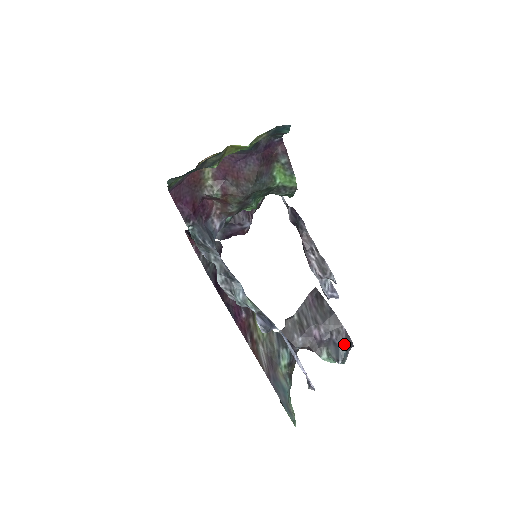
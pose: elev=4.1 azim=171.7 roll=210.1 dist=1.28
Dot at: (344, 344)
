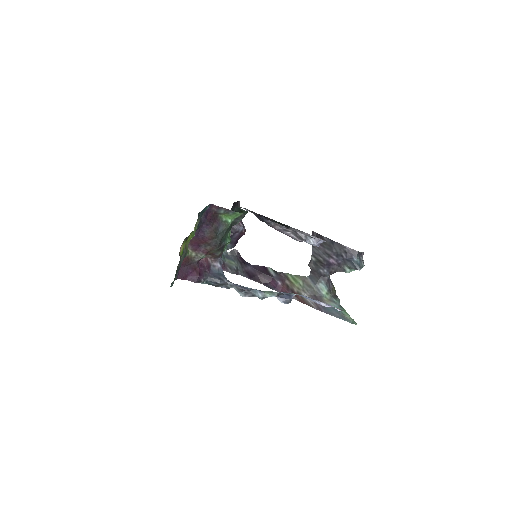
Dot at: (354, 257)
